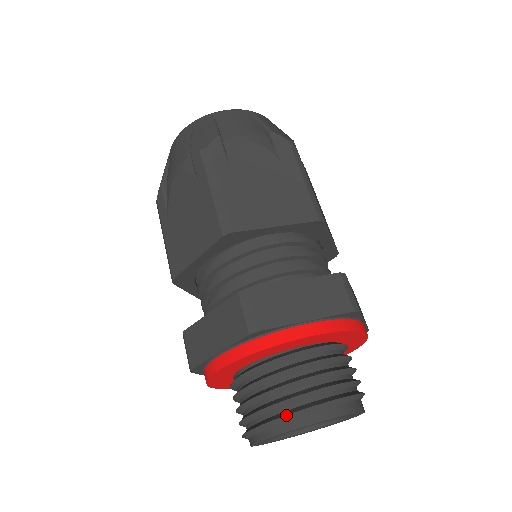
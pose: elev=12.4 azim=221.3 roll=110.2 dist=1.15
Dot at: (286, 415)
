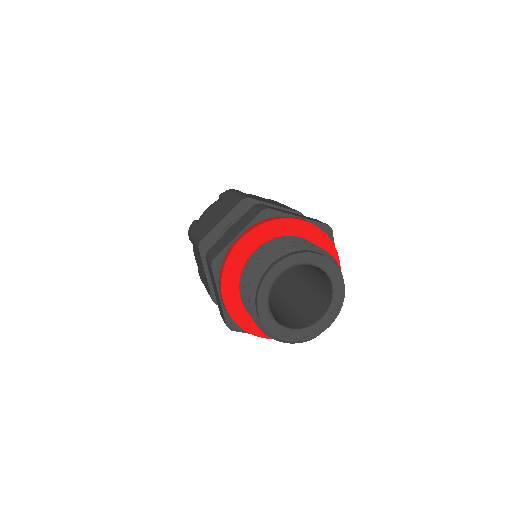
Dot at: (288, 247)
